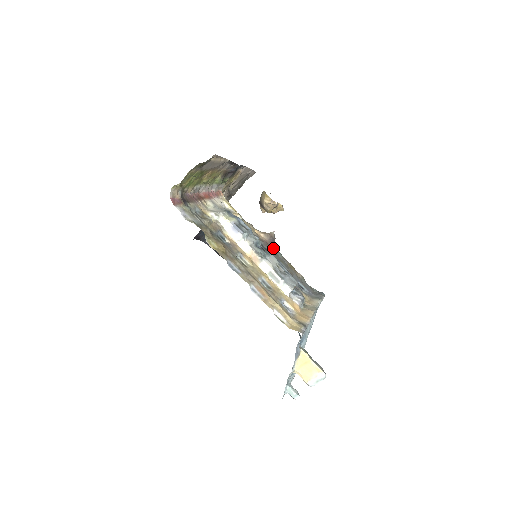
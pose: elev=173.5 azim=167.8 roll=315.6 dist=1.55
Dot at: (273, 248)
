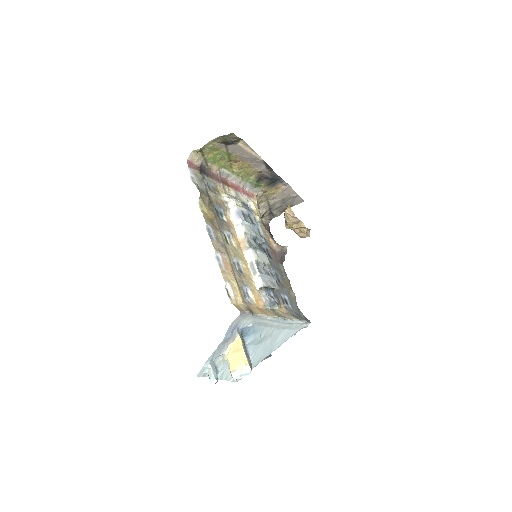
Dot at: (279, 259)
